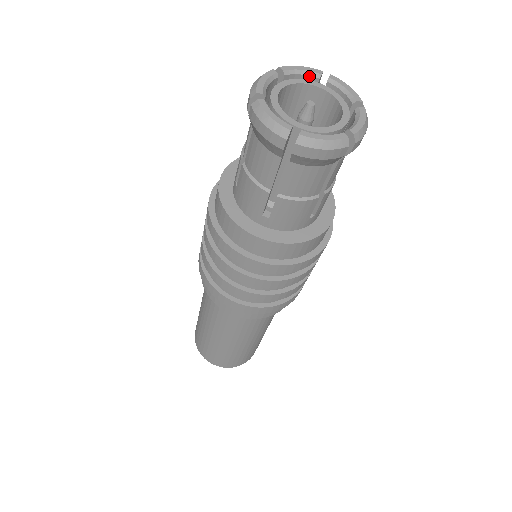
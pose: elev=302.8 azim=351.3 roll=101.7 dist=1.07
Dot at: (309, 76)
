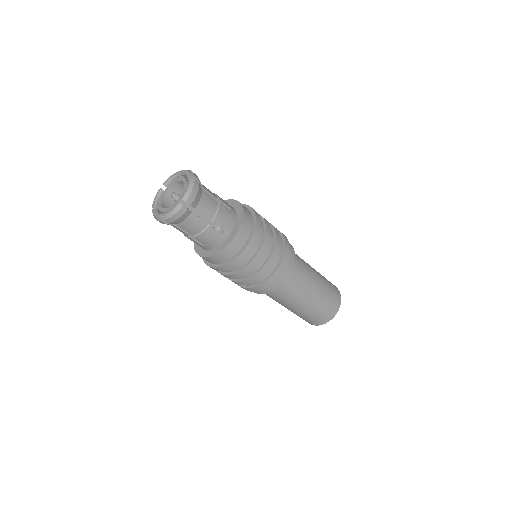
Dot at: (175, 178)
